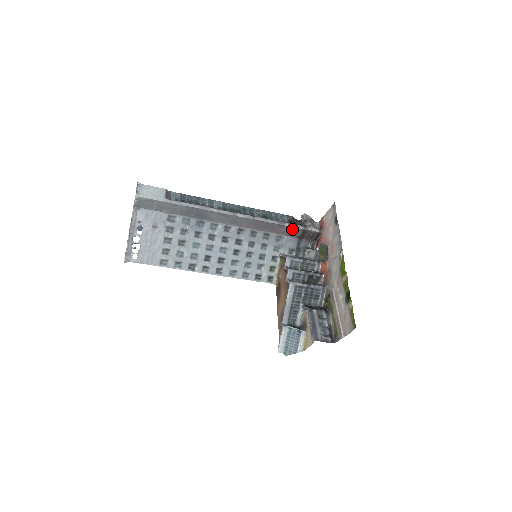
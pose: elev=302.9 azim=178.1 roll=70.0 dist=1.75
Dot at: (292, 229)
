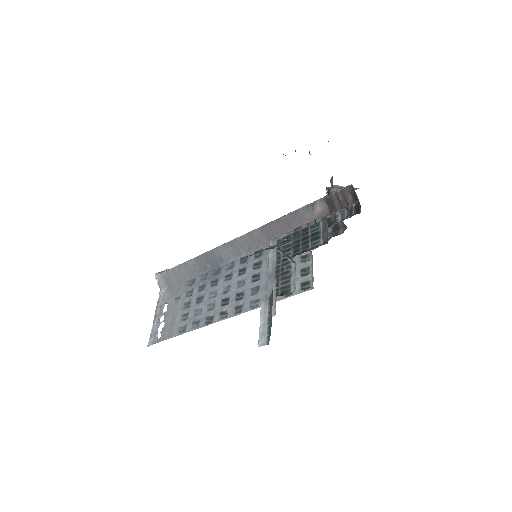
Dot at: (311, 209)
